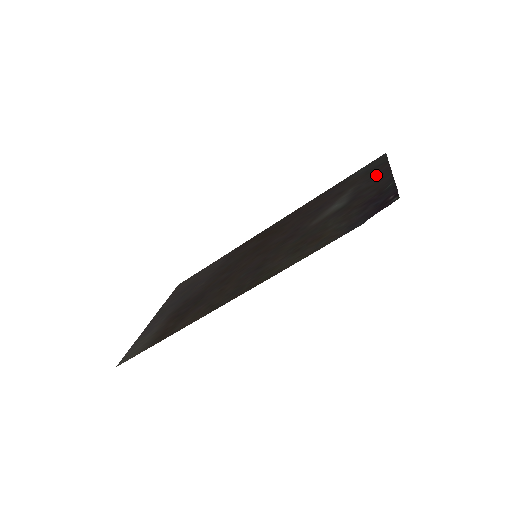
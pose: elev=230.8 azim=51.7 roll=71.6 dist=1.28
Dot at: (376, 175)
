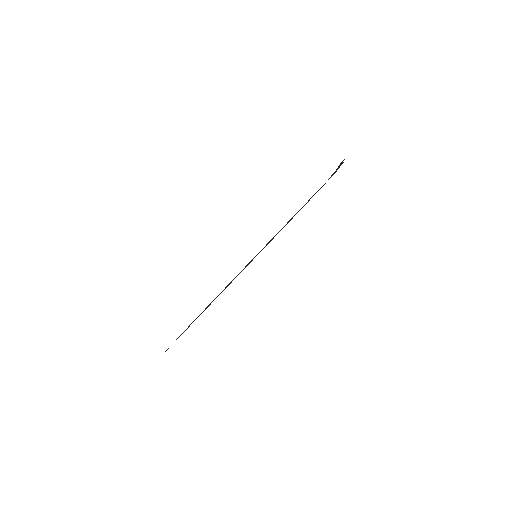
Dot at: occluded
